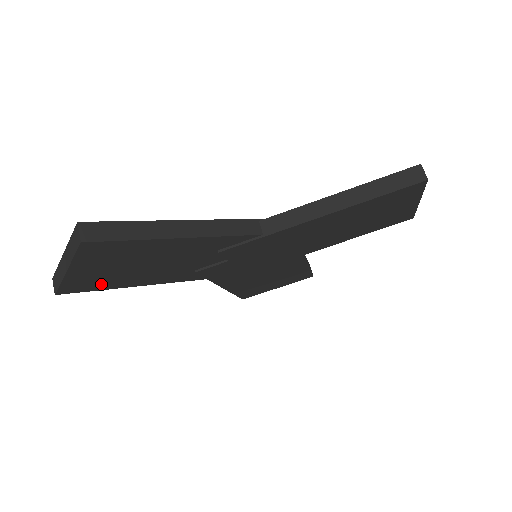
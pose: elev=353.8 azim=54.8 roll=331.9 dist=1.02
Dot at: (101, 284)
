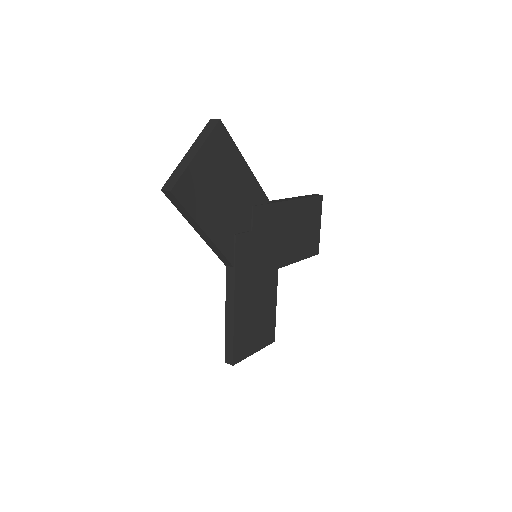
Dot at: (195, 201)
